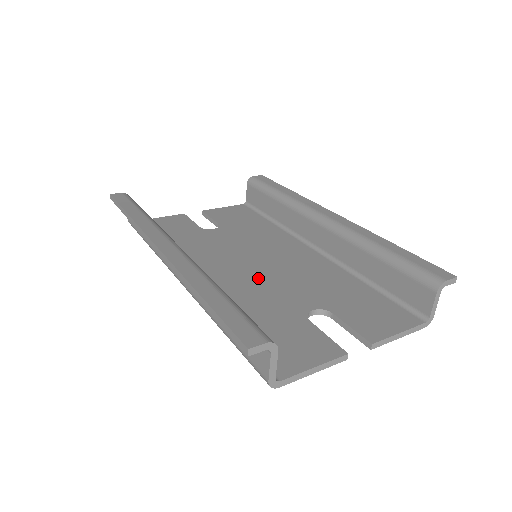
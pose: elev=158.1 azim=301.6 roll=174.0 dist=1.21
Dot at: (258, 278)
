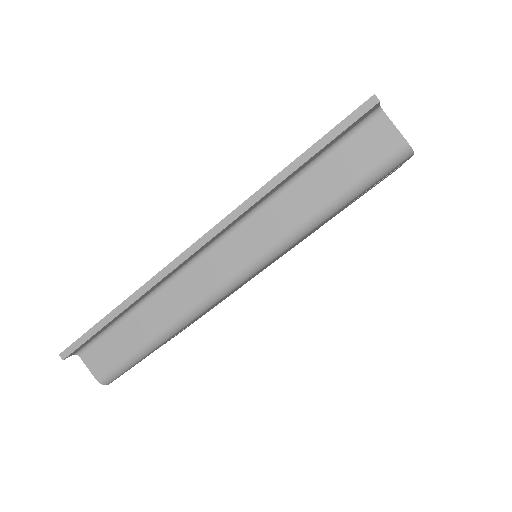
Dot at: occluded
